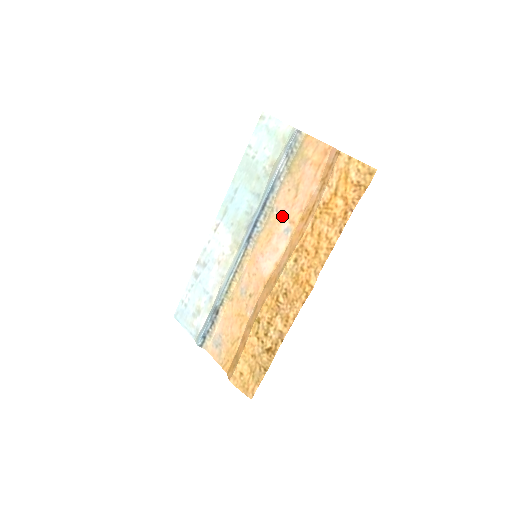
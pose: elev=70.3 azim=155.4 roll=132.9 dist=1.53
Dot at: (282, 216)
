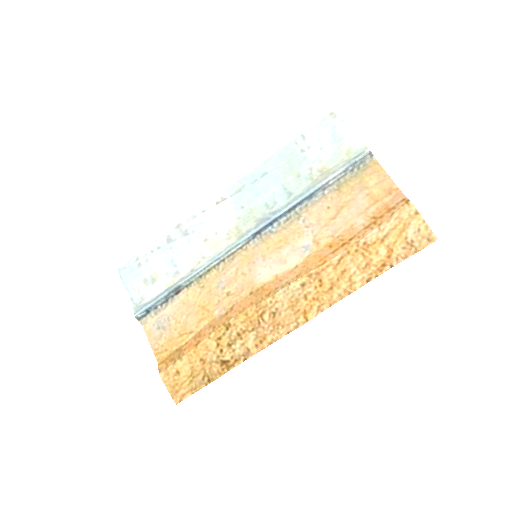
Dot at: (307, 230)
